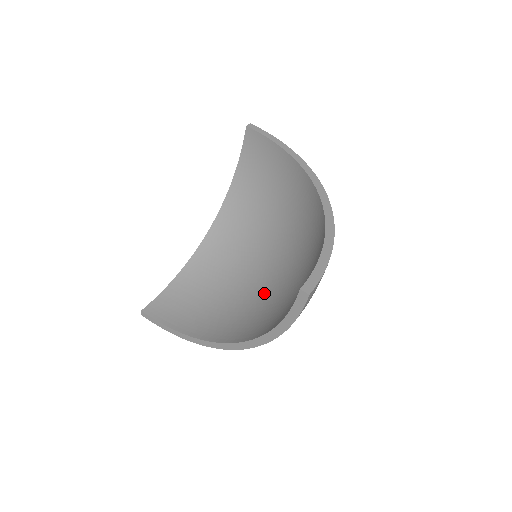
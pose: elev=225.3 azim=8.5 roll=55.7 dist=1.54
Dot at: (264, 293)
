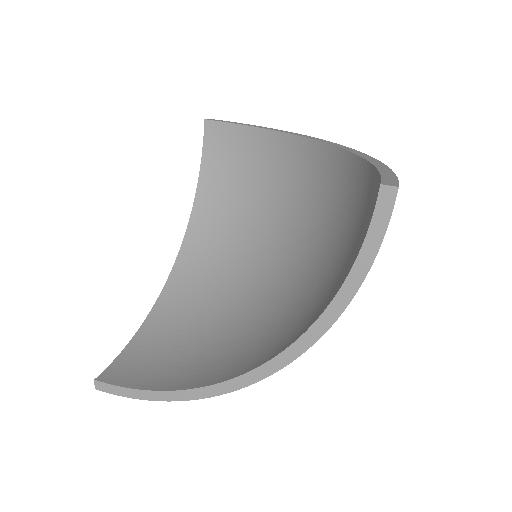
Dot at: (281, 299)
